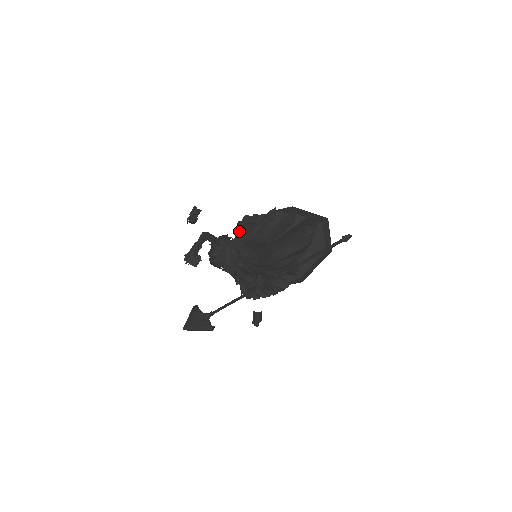
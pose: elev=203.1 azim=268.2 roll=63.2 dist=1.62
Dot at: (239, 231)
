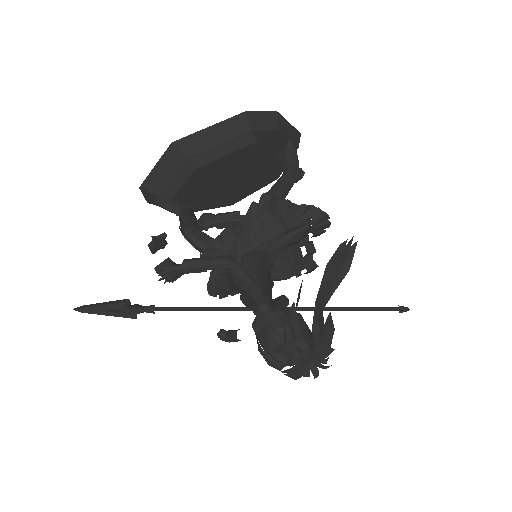
Dot at: (256, 227)
